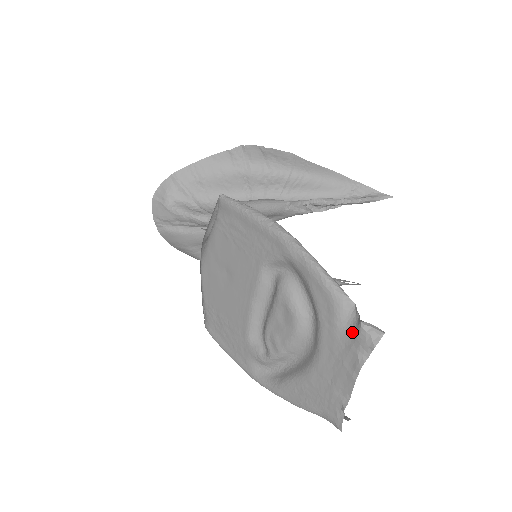
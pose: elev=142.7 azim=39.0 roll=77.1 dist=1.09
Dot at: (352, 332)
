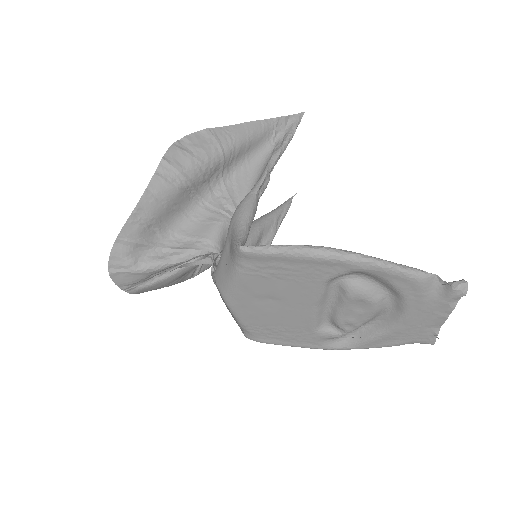
Dot at: (440, 293)
